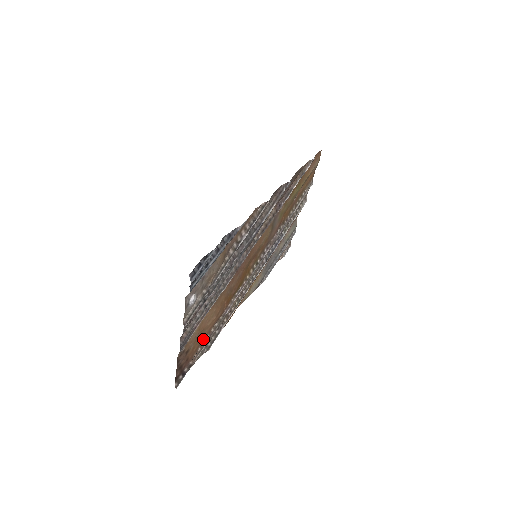
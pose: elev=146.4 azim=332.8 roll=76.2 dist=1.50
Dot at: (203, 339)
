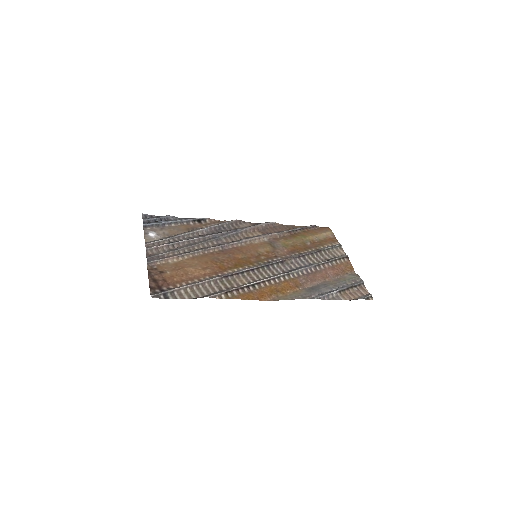
Dot at: (189, 279)
